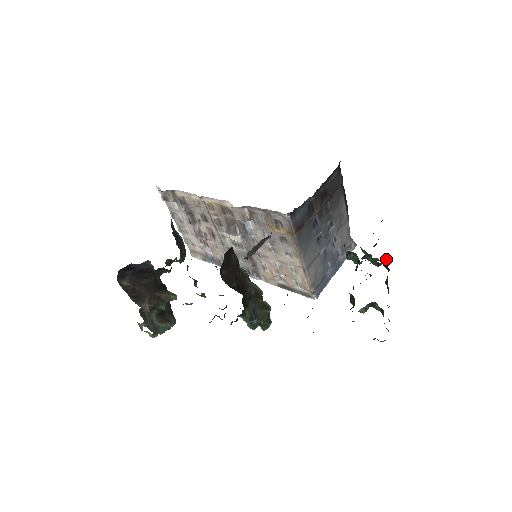
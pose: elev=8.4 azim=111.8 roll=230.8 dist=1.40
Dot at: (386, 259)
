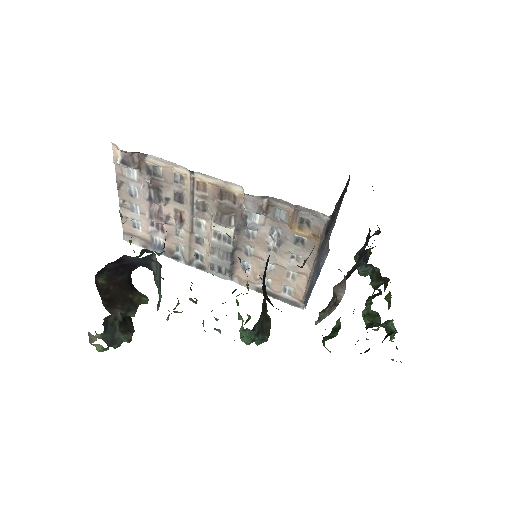
Dot at: occluded
